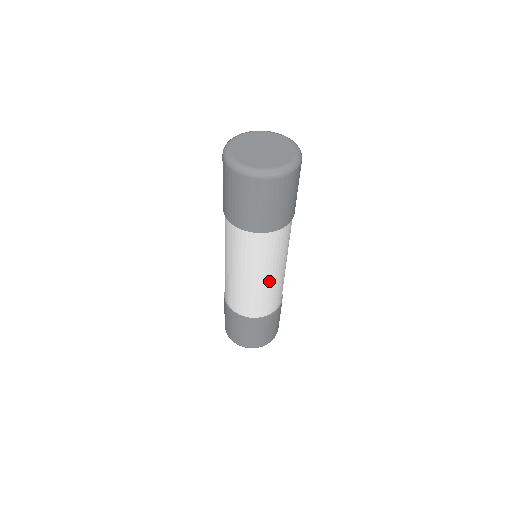
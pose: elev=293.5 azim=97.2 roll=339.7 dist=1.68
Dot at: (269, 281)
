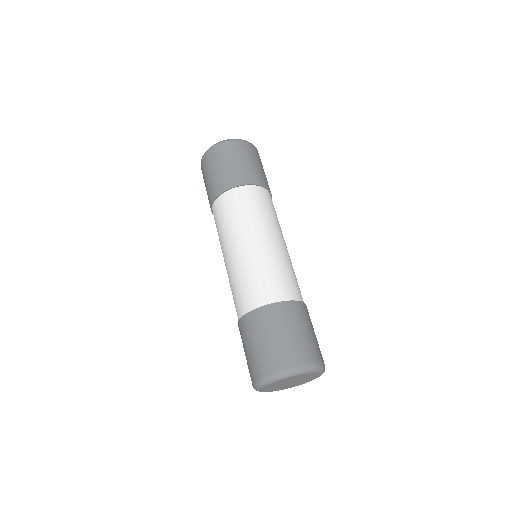
Dot at: occluded
